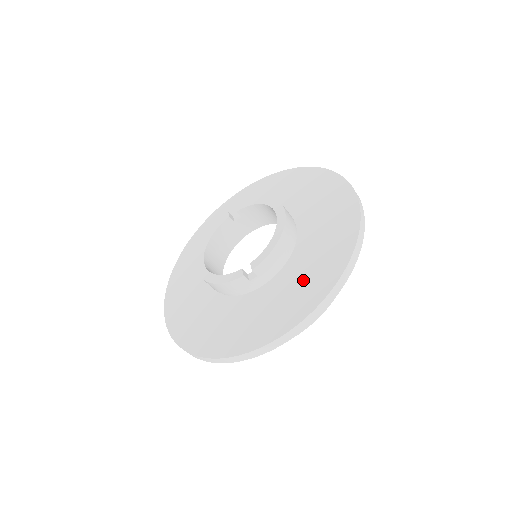
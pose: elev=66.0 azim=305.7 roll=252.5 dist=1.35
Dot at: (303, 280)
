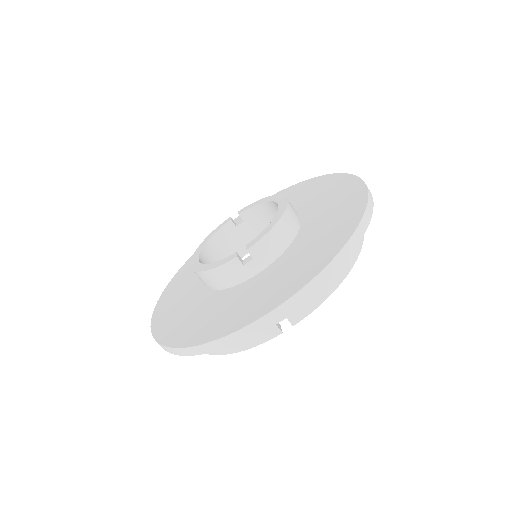
Dot at: (303, 258)
